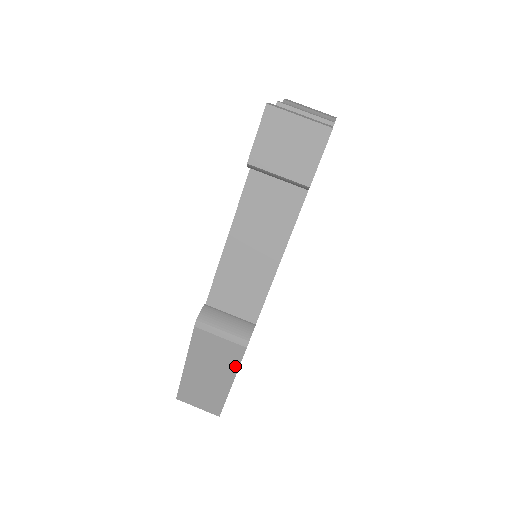
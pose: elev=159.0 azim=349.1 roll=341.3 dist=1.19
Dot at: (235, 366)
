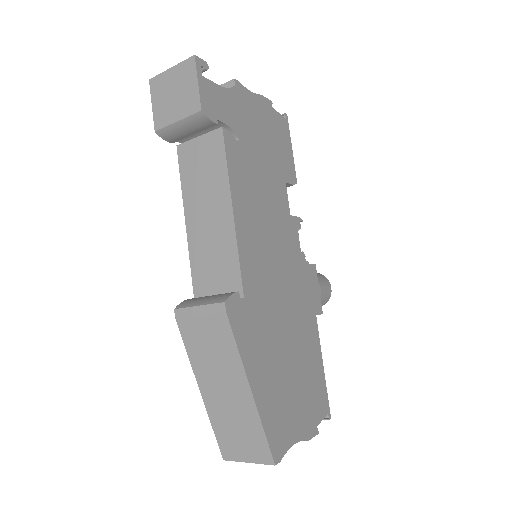
Dot at: (235, 352)
